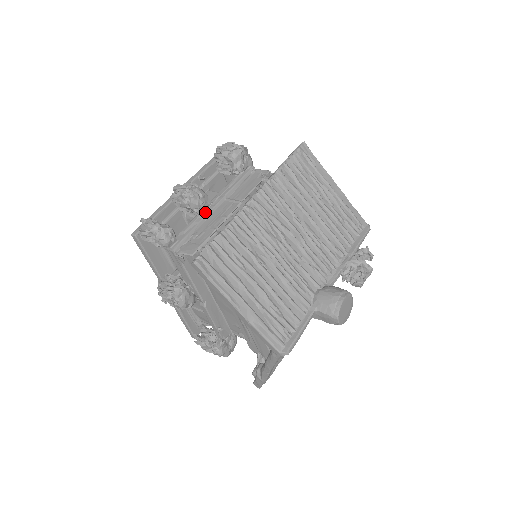
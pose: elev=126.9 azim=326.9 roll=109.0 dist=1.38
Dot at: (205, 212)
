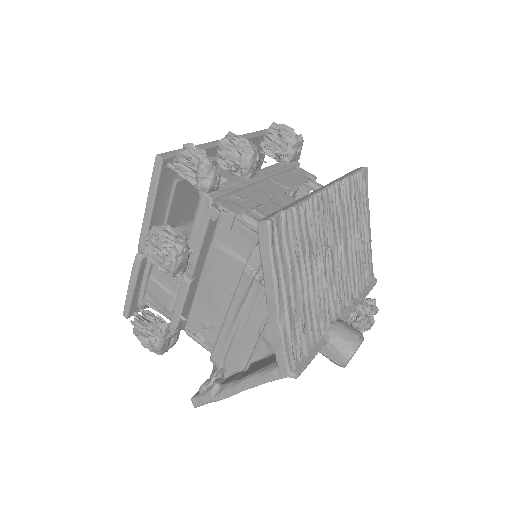
Dot at: (250, 178)
